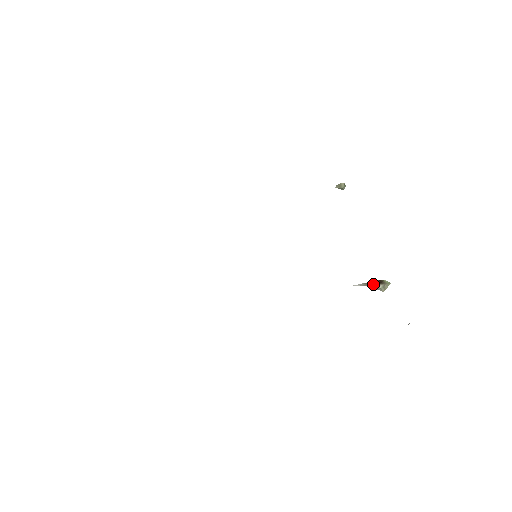
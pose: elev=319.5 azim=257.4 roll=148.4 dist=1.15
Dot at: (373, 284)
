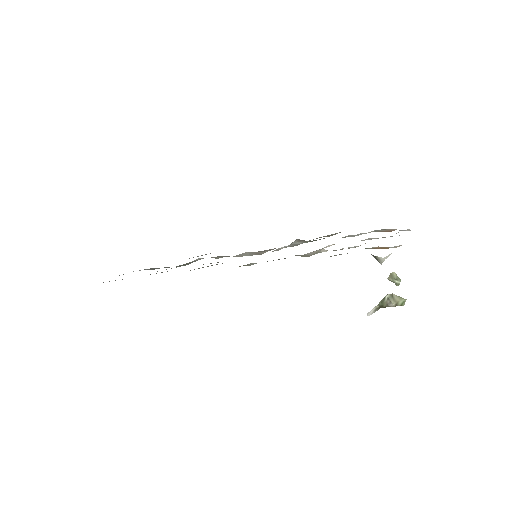
Dot at: (383, 300)
